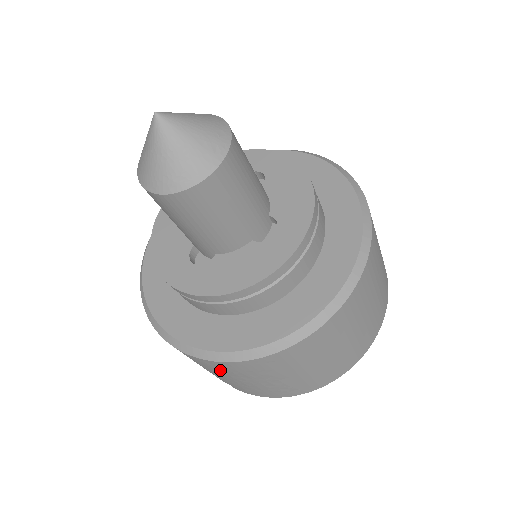
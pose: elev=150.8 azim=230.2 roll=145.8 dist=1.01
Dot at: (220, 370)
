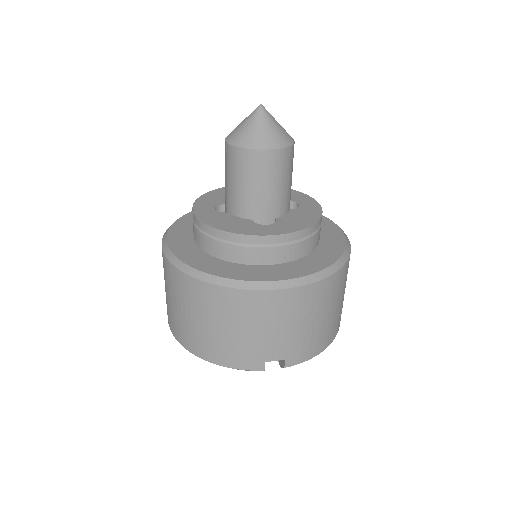
Dot at: (308, 305)
